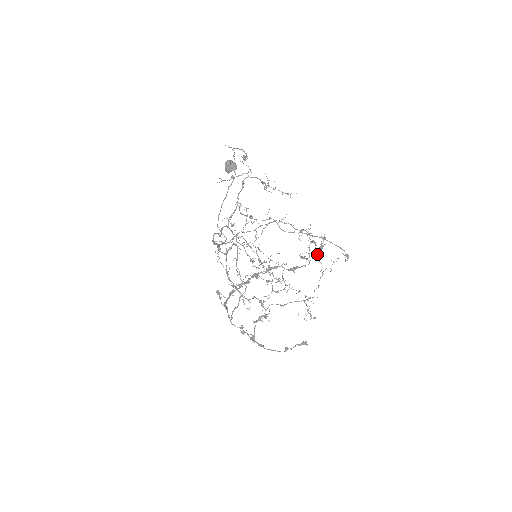
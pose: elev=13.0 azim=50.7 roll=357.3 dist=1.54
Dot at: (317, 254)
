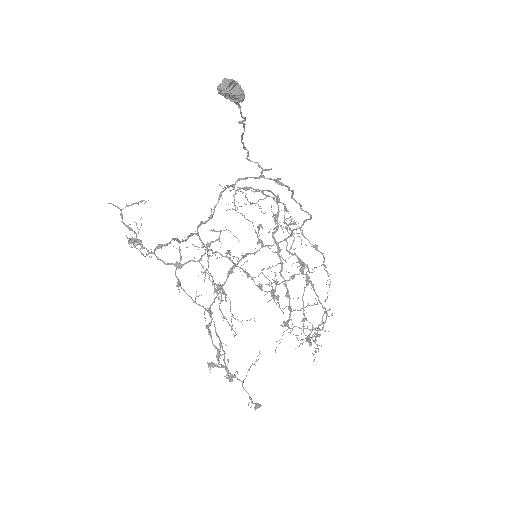
Dot at: (301, 328)
